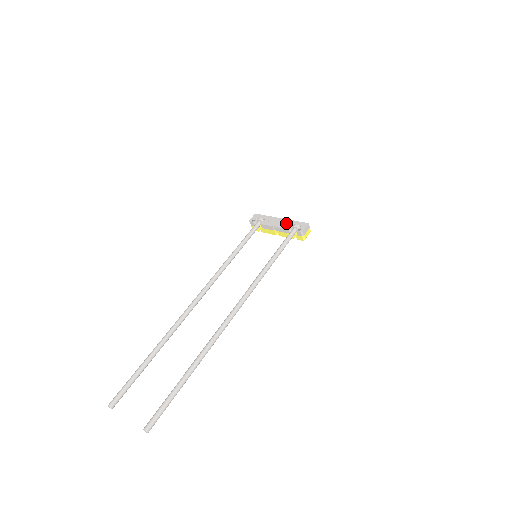
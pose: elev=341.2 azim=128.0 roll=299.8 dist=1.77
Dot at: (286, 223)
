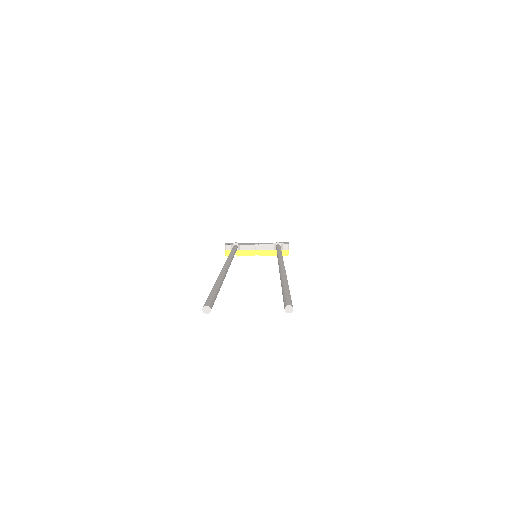
Dot at: (267, 243)
